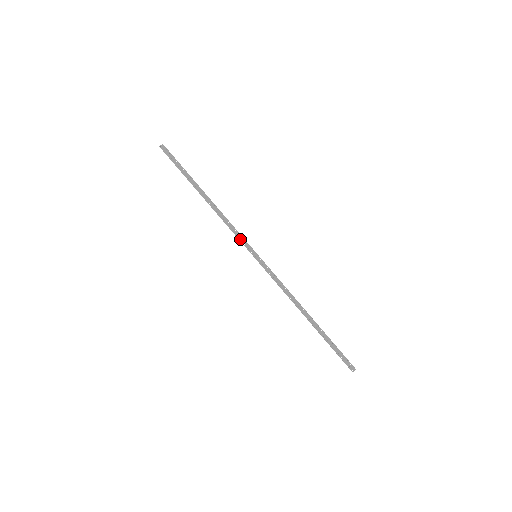
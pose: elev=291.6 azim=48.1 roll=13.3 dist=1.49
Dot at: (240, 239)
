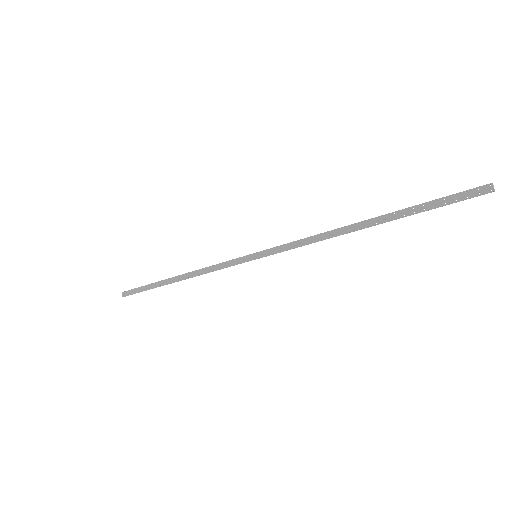
Dot at: (230, 265)
